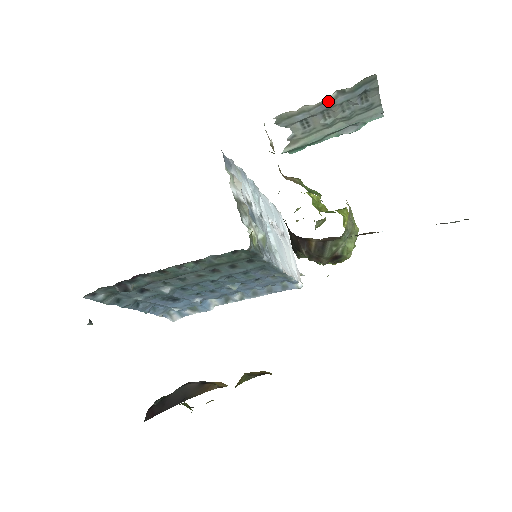
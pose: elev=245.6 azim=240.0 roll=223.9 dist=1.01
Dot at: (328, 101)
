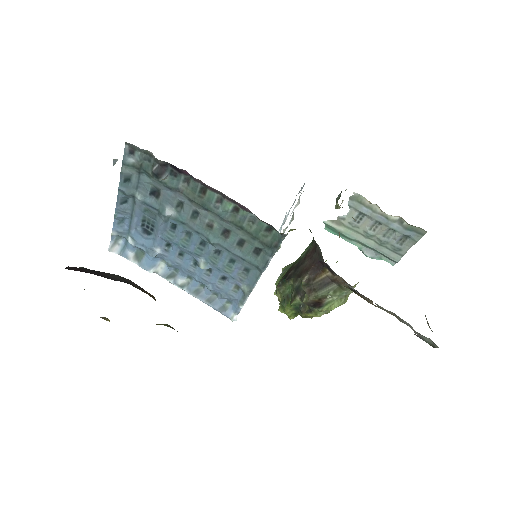
Dot at: (389, 218)
